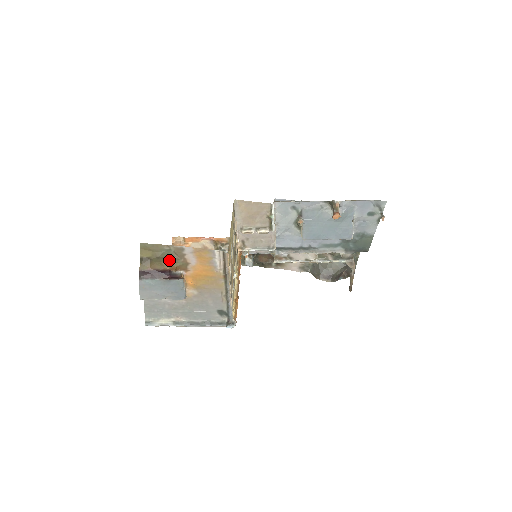
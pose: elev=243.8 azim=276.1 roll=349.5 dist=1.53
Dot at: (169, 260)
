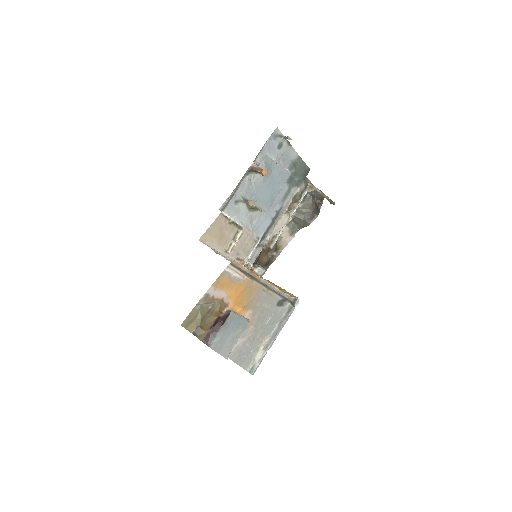
Dot at: (209, 313)
